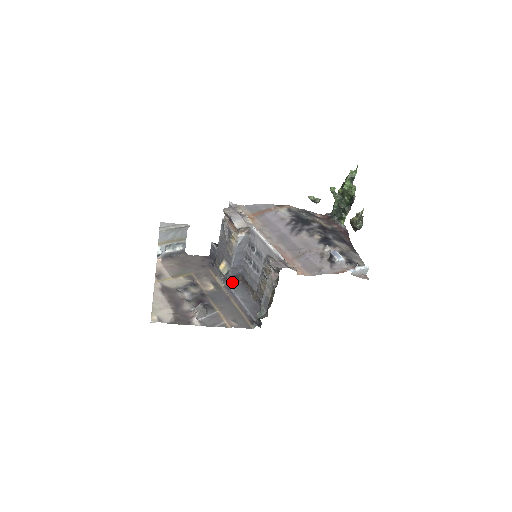
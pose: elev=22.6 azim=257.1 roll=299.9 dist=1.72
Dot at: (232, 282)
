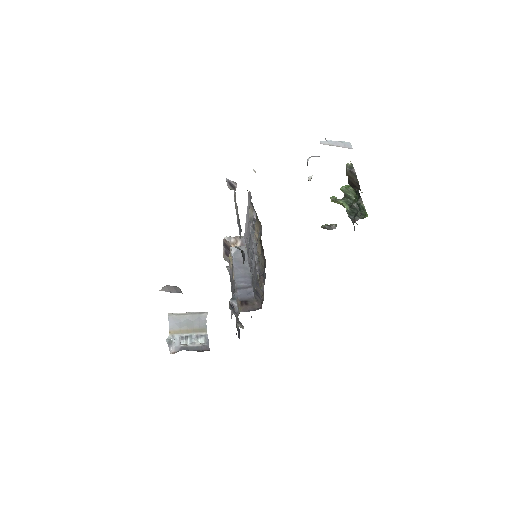
Dot at: (245, 310)
